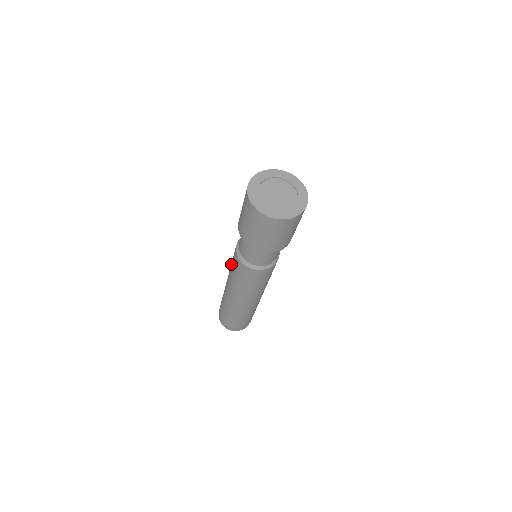
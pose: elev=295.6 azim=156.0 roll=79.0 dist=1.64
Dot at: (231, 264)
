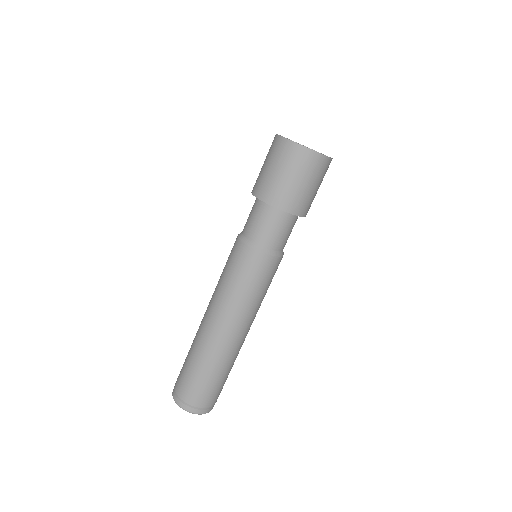
Dot at: (226, 277)
